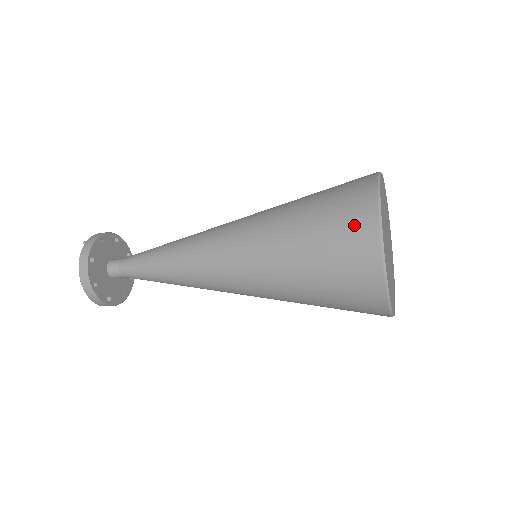
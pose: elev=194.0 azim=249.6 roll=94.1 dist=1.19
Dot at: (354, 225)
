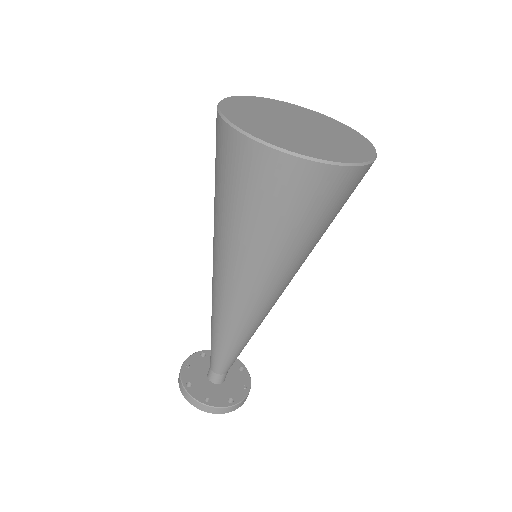
Dot at: (227, 151)
